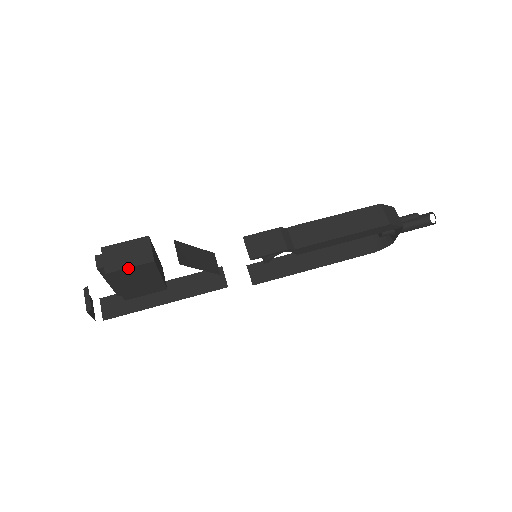
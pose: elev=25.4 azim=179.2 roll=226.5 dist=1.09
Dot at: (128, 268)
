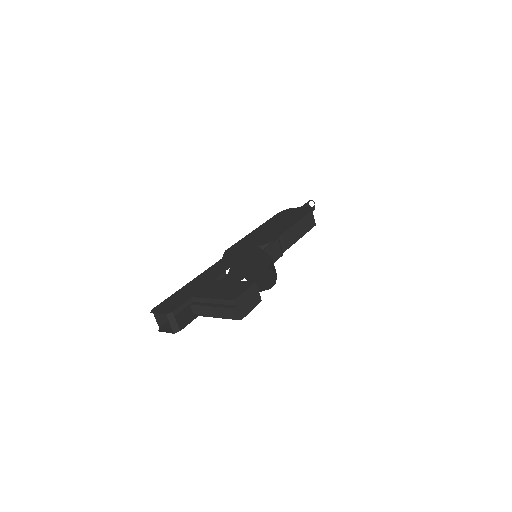
Dot at: (250, 311)
